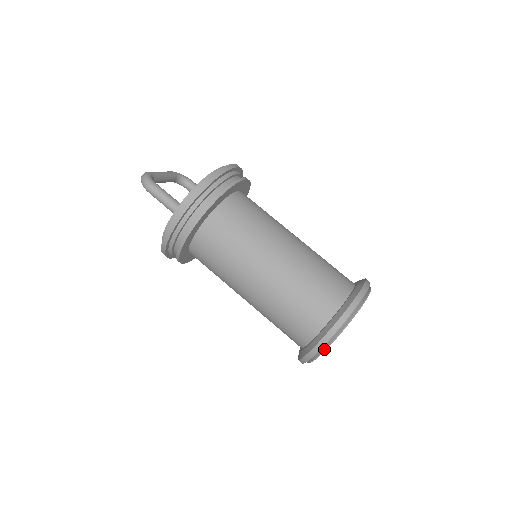
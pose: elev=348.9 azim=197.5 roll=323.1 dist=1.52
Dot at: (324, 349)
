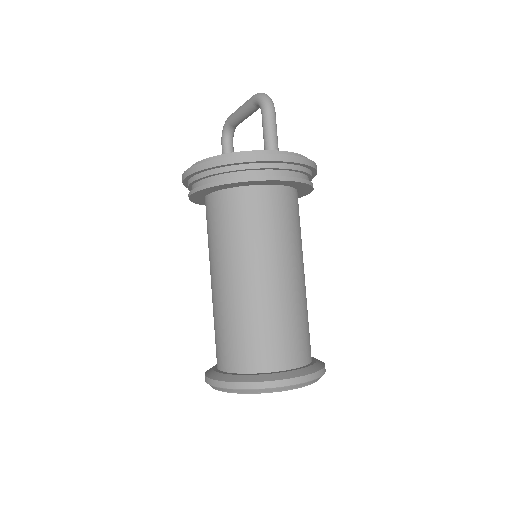
Dot at: (285, 389)
